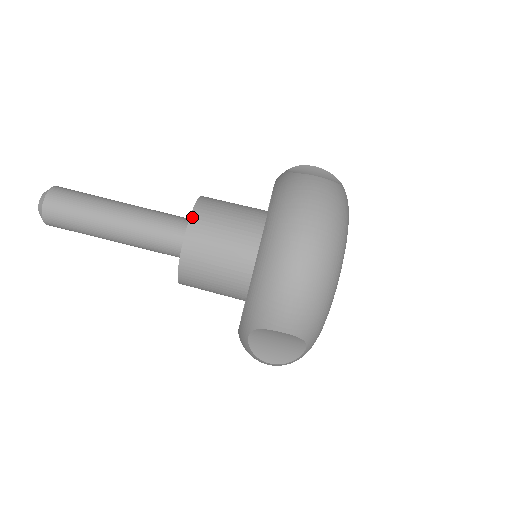
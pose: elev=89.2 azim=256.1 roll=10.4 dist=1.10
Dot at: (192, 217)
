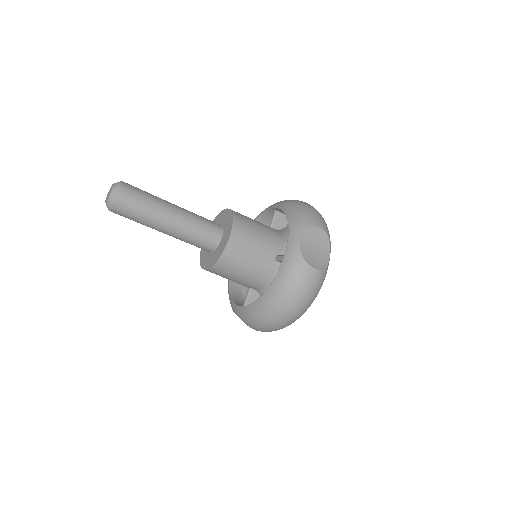
Dot at: (224, 253)
